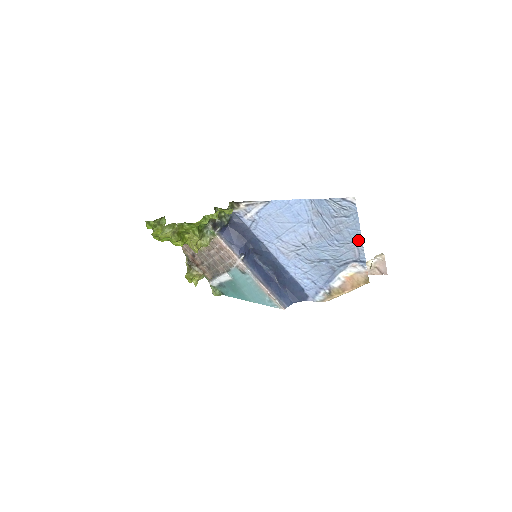
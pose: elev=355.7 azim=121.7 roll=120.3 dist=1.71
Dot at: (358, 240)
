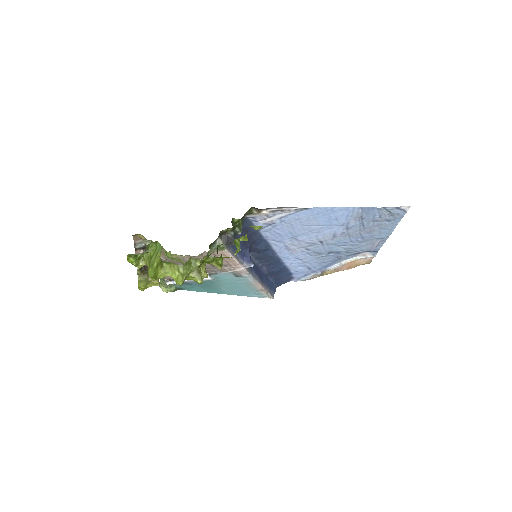
Dot at: (385, 237)
